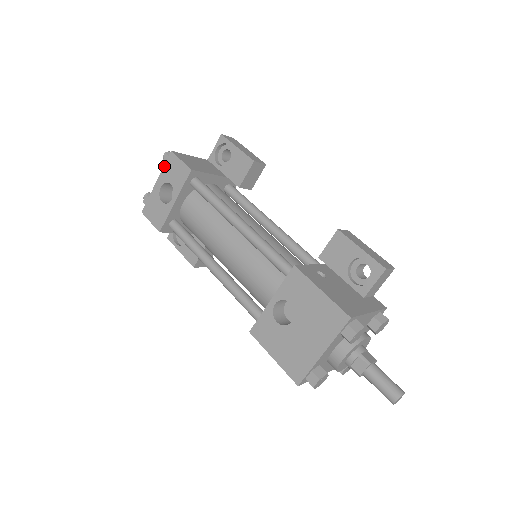
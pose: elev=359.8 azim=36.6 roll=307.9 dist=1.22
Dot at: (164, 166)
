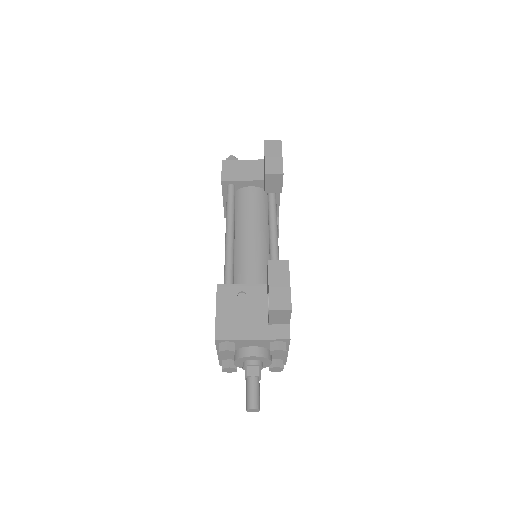
Dot at: occluded
